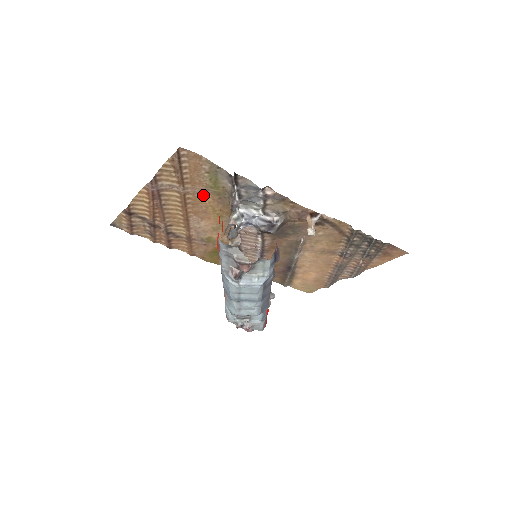
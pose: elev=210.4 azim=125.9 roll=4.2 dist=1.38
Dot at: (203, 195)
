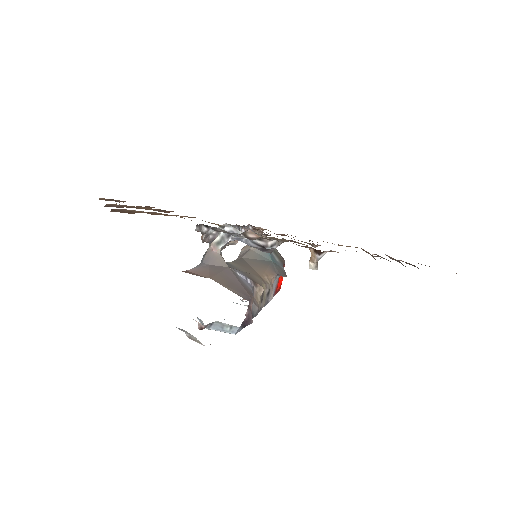
Dot at: occluded
